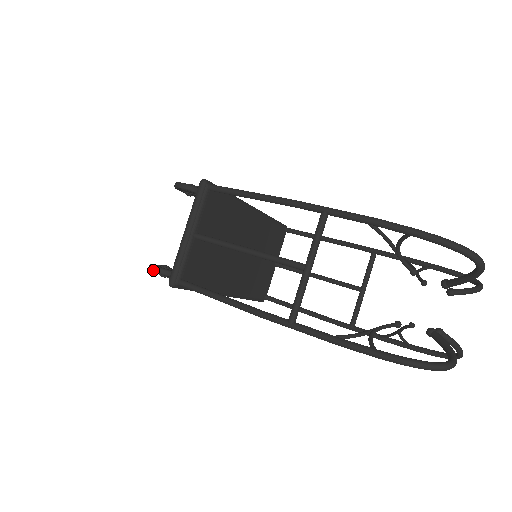
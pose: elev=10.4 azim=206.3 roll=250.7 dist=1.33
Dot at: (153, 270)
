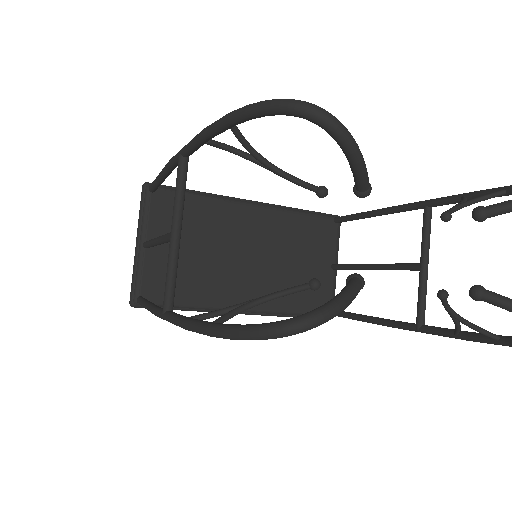
Dot at: occluded
